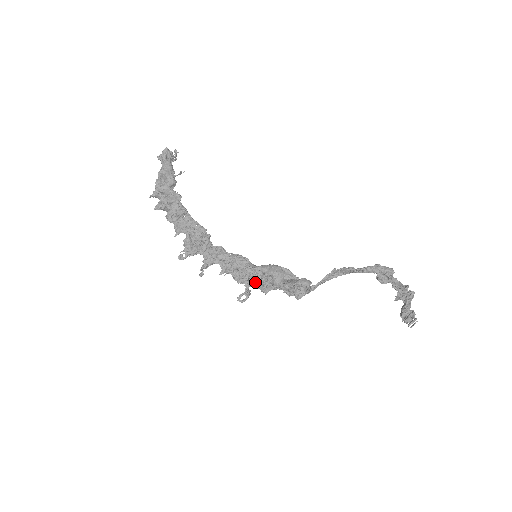
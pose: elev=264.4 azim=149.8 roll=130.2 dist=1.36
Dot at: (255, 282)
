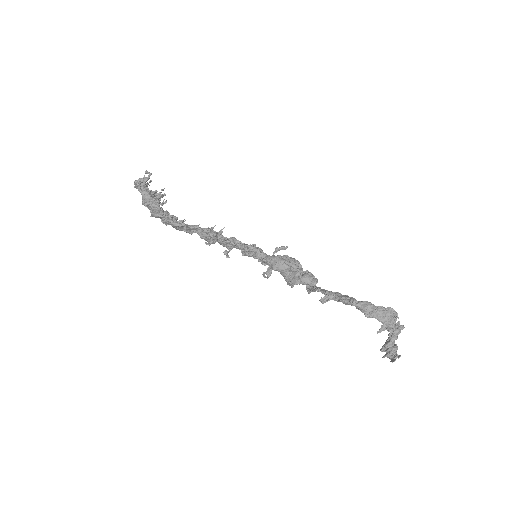
Dot at: occluded
